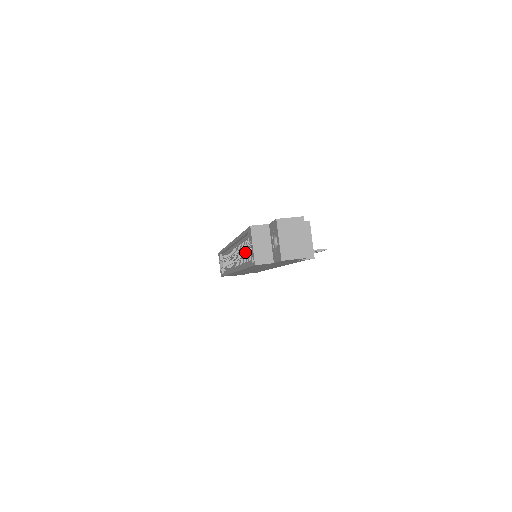
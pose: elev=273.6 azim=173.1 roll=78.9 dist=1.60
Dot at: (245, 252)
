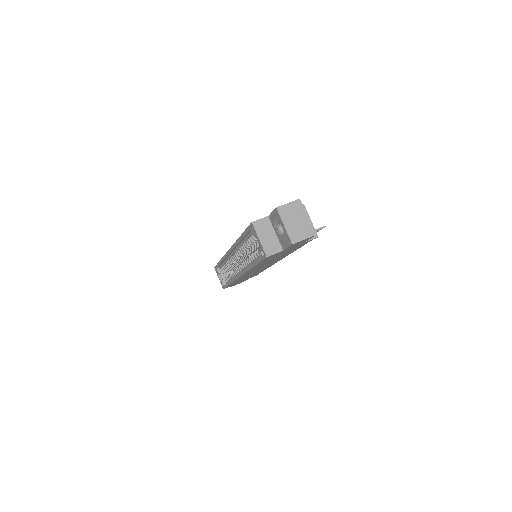
Dot at: (245, 255)
